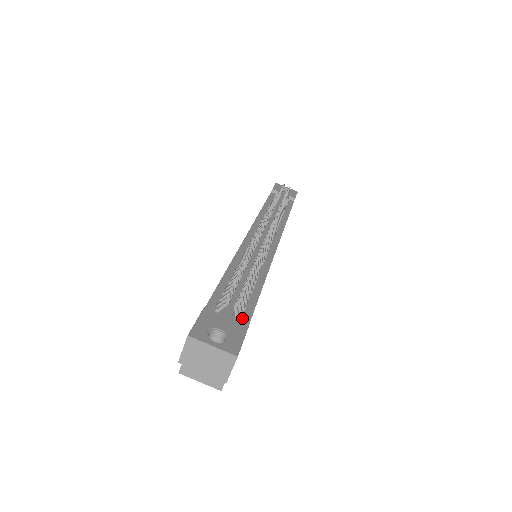
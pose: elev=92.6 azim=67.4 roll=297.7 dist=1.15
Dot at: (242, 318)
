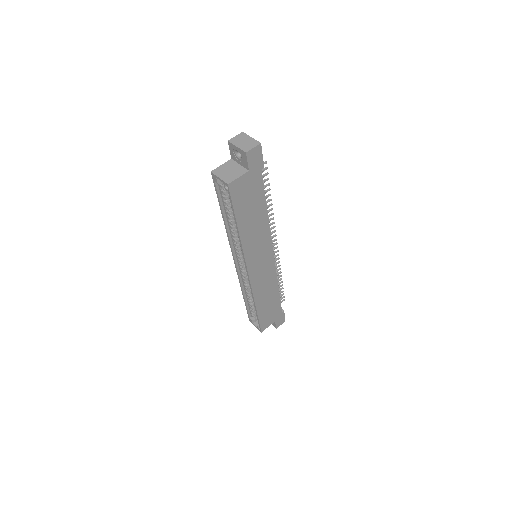
Dot at: occluded
